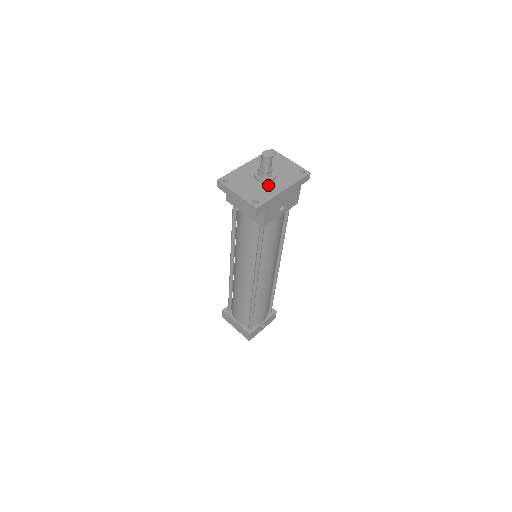
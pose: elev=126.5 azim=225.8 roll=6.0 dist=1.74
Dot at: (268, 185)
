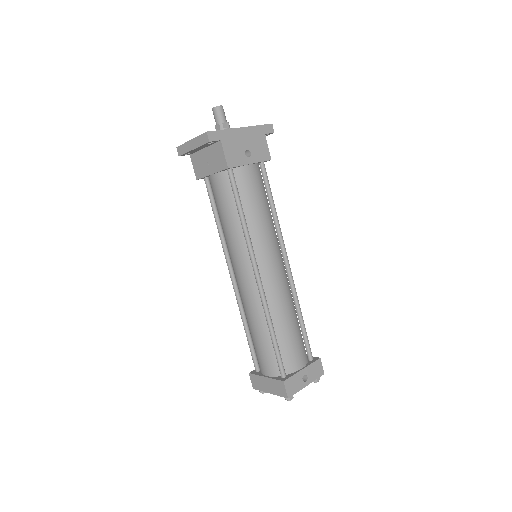
Dot at: occluded
